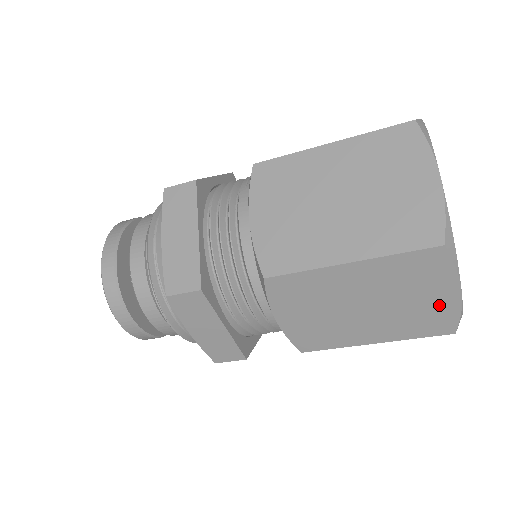
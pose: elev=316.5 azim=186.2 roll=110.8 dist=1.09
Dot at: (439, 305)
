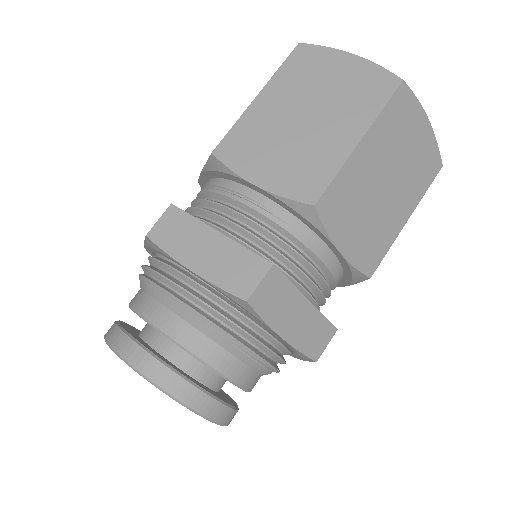
Dot at: occluded
